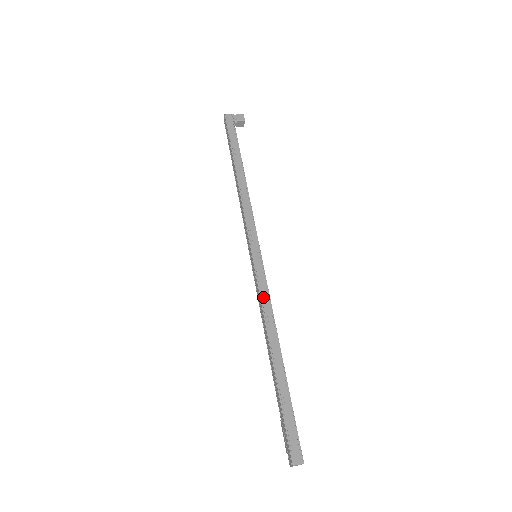
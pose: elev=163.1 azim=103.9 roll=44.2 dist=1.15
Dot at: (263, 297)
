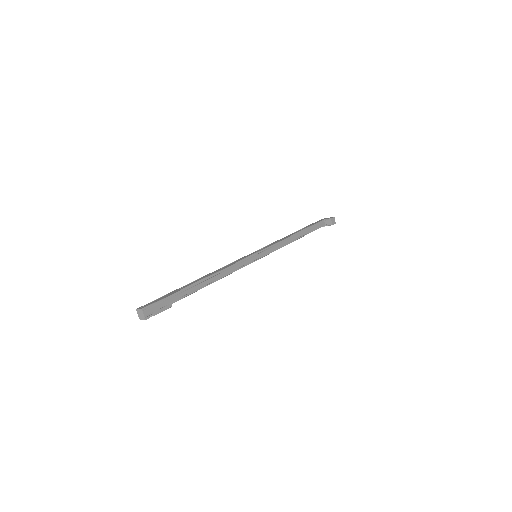
Dot at: (231, 264)
